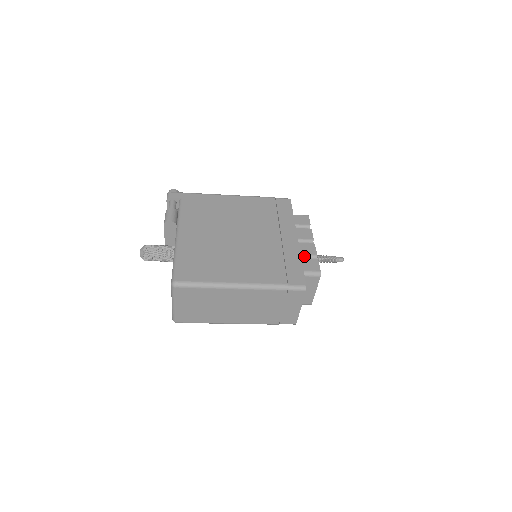
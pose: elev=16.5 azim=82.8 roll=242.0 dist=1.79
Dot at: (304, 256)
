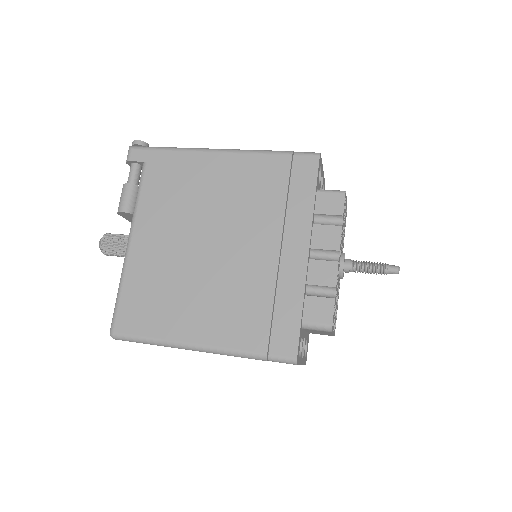
Dot at: (314, 287)
